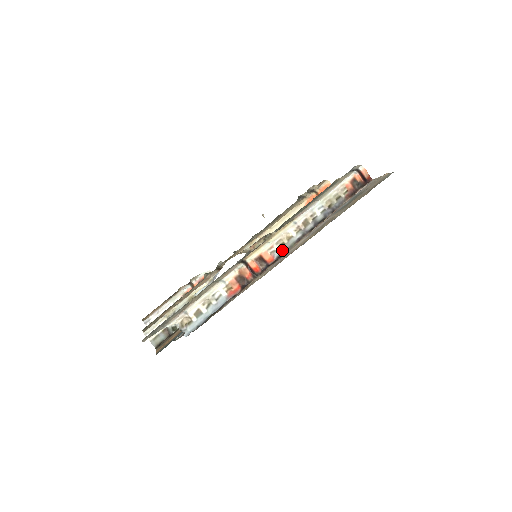
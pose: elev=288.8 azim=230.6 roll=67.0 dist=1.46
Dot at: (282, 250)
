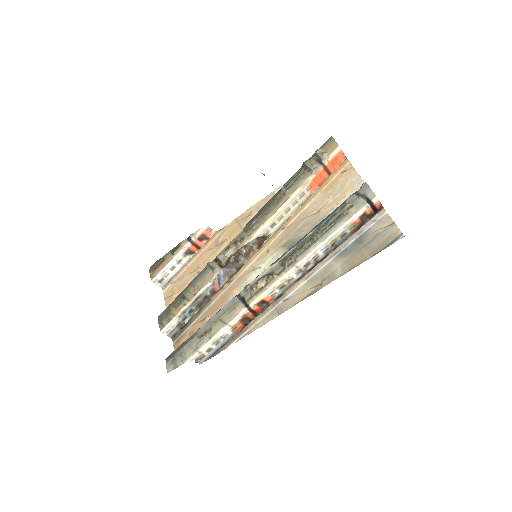
Dot at: (282, 290)
